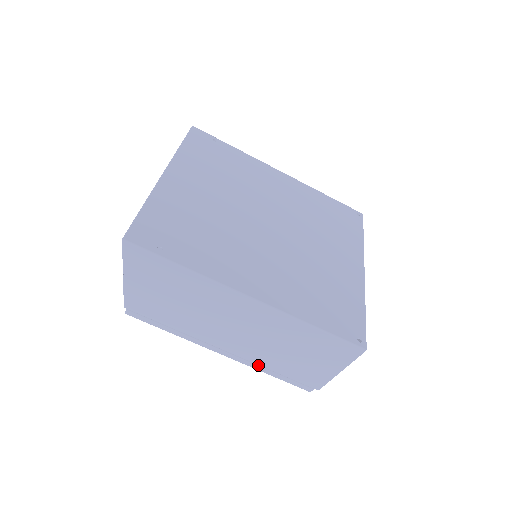
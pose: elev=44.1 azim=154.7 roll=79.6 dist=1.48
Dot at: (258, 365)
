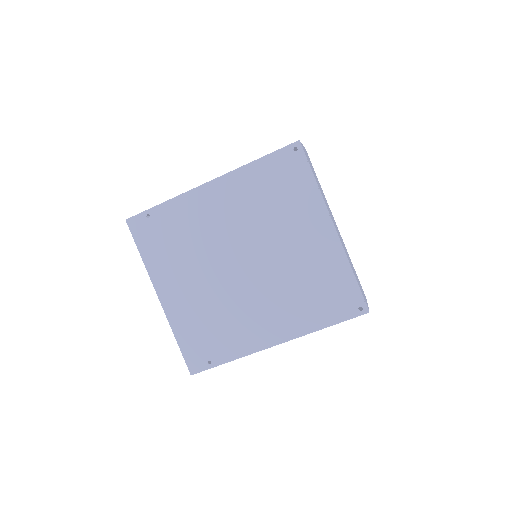
Dot at: occluded
